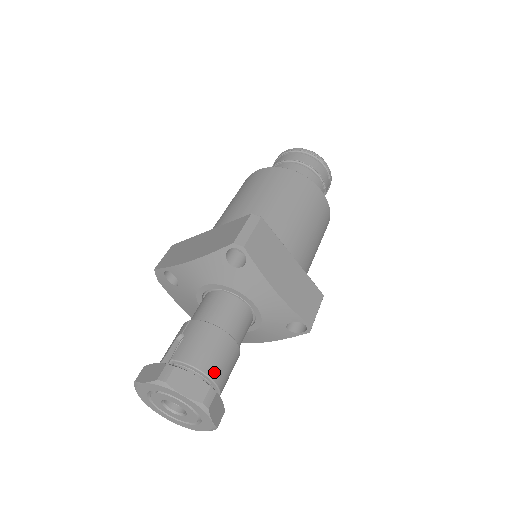
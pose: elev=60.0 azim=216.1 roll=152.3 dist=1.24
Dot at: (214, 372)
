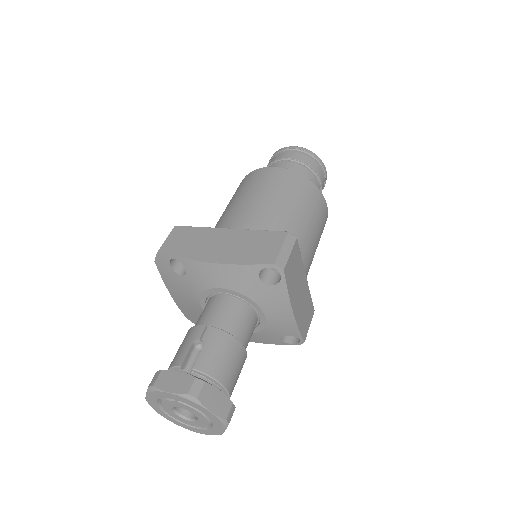
Dot at: (231, 385)
